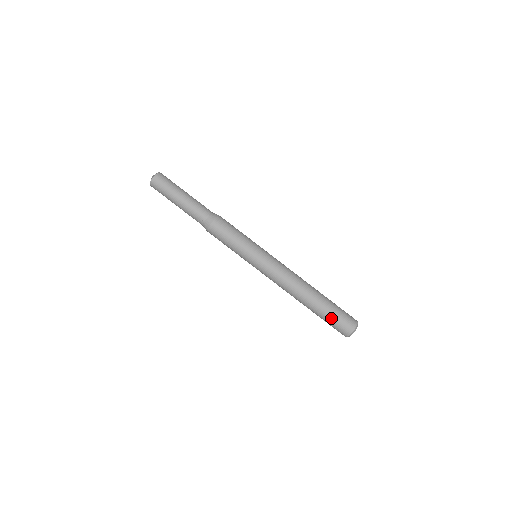
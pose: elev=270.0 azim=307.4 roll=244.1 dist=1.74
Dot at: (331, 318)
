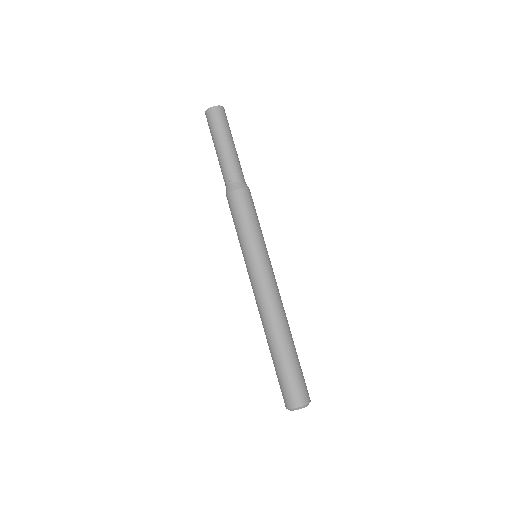
Dot at: (281, 376)
